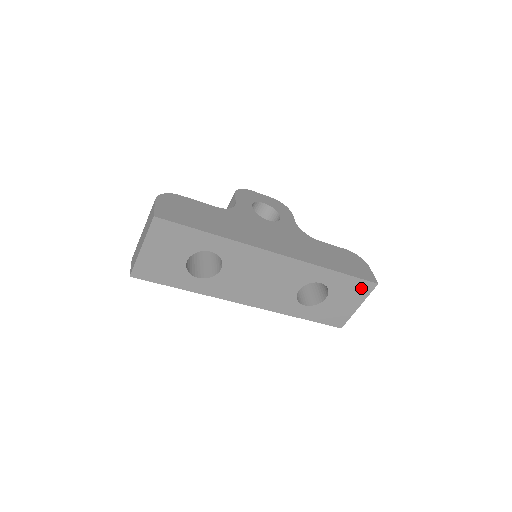
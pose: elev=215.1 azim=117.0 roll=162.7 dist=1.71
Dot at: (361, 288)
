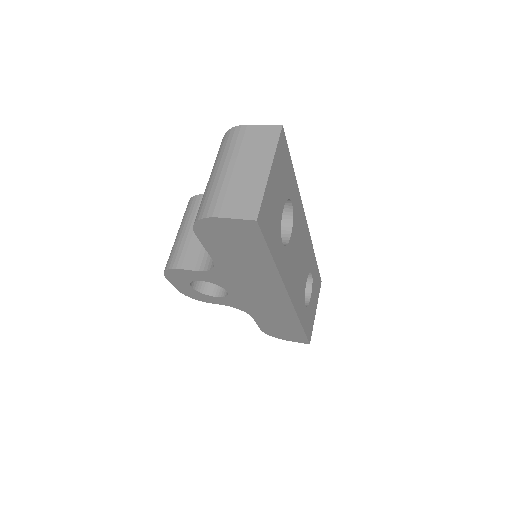
Dot at: (318, 285)
